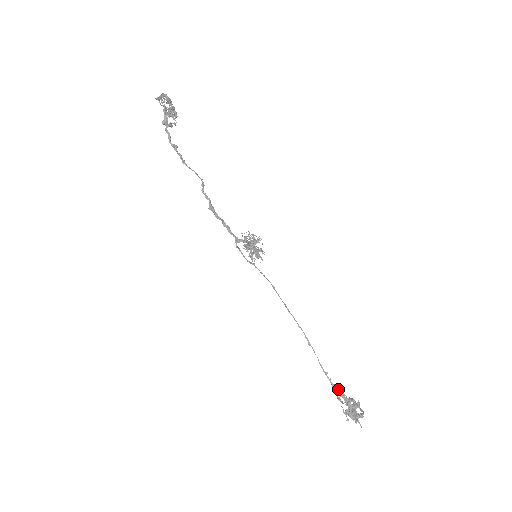
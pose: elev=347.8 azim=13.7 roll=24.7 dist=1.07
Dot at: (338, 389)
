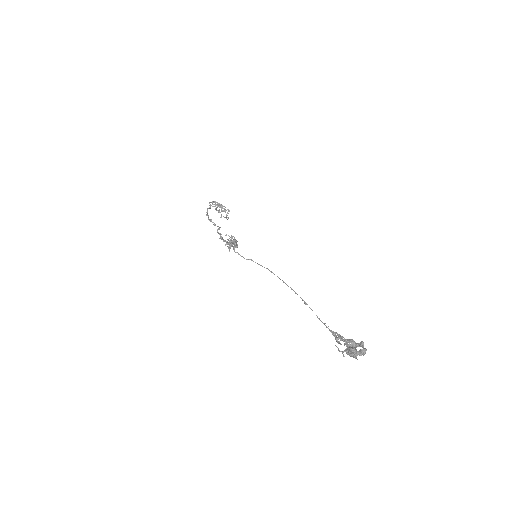
Dot at: (337, 334)
